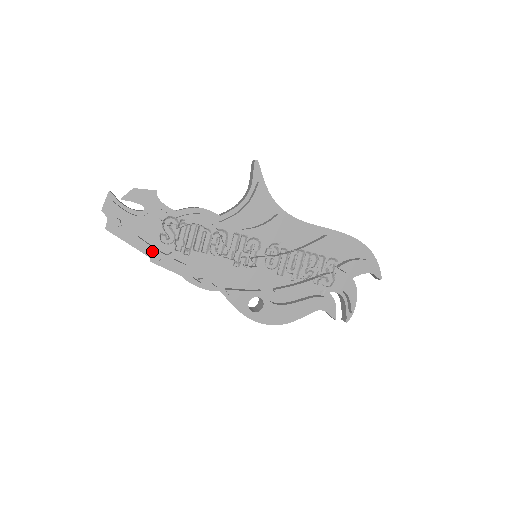
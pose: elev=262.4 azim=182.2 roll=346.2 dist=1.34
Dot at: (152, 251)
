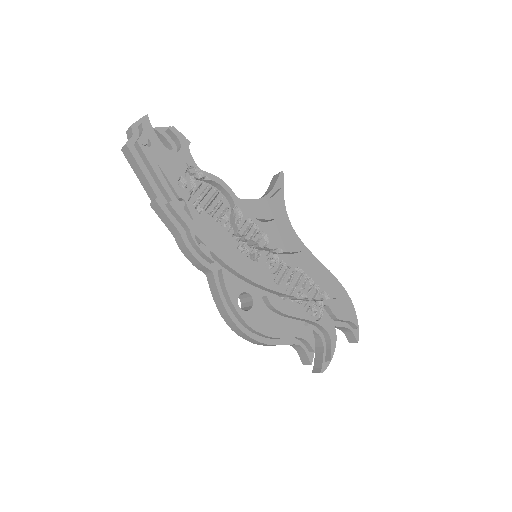
Dot at: (166, 187)
